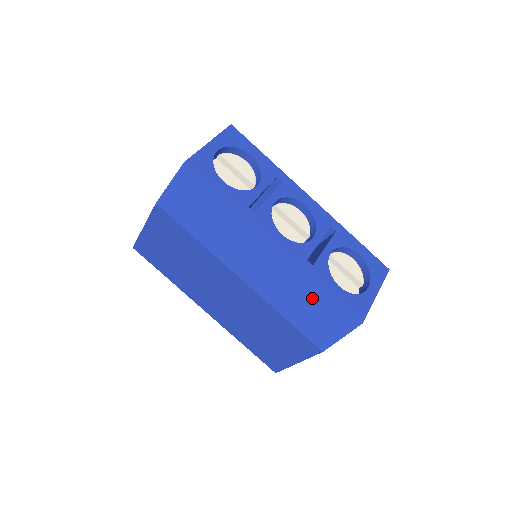
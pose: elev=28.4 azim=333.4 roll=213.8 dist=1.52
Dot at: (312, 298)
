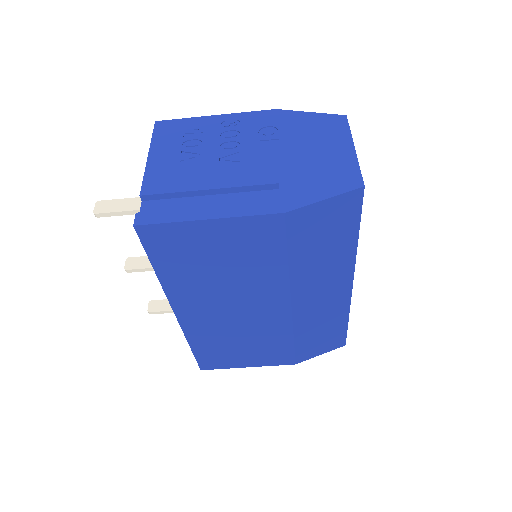
Dot at: (332, 327)
